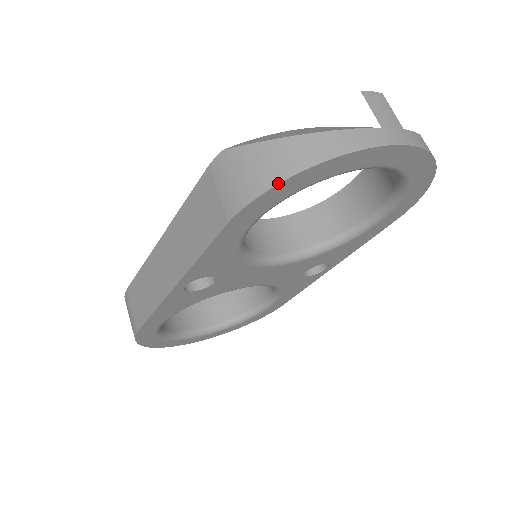
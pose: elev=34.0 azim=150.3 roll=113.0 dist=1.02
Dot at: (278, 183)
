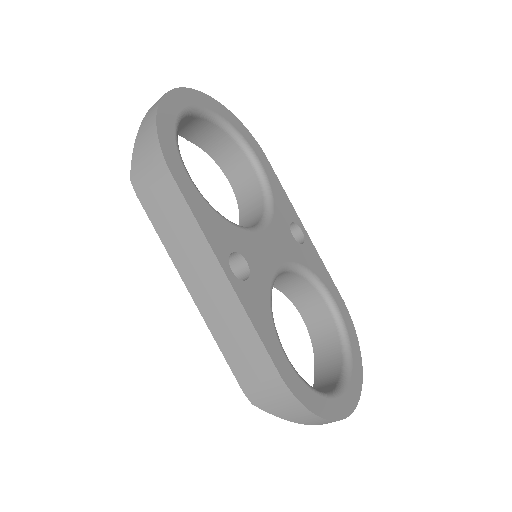
Dot at: (156, 128)
